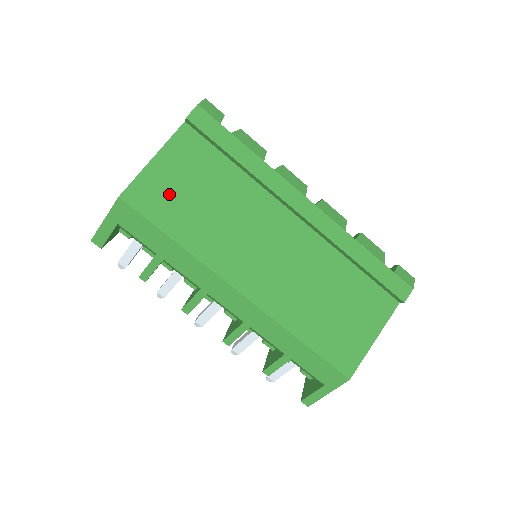
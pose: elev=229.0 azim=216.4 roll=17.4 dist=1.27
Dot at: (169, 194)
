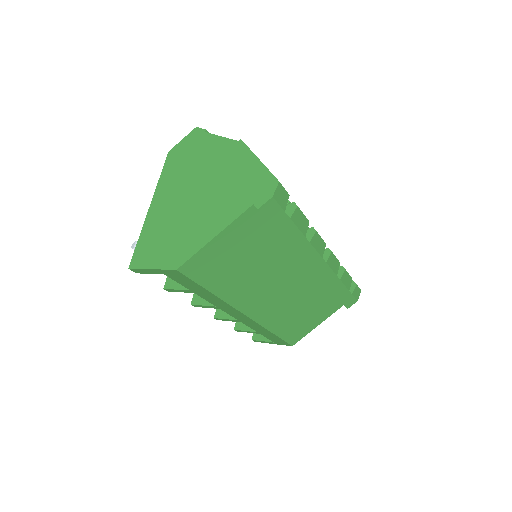
Dot at: (219, 263)
